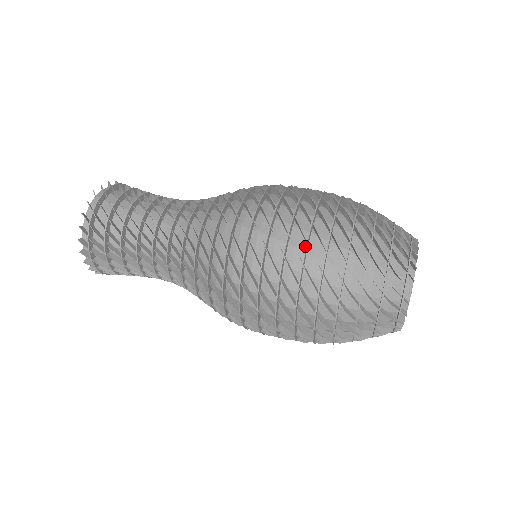
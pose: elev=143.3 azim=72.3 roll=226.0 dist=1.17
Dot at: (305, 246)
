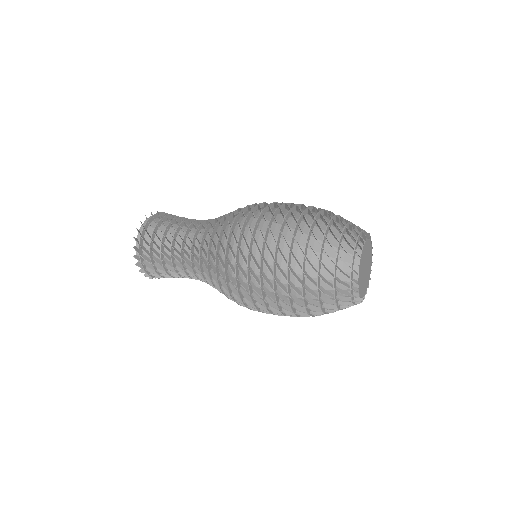
Dot at: (274, 262)
